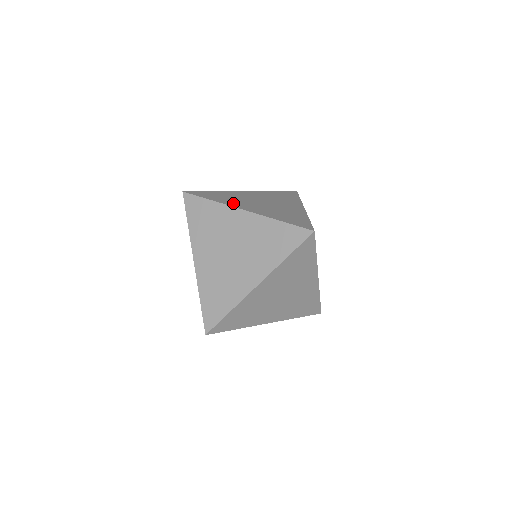
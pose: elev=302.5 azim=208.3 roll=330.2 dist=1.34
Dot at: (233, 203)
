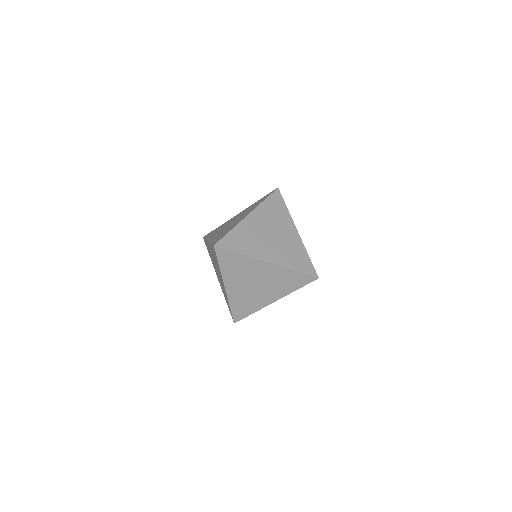
Dot at: (256, 252)
